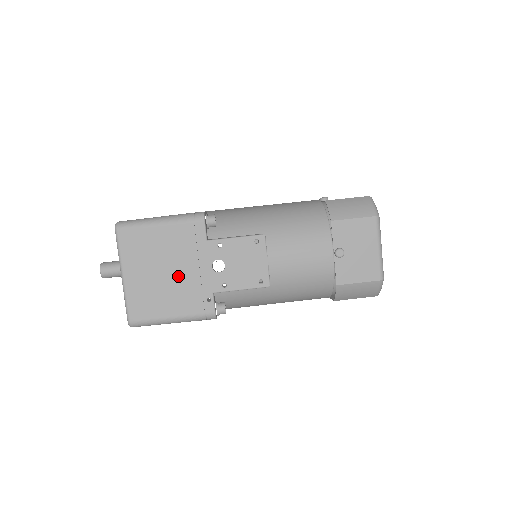
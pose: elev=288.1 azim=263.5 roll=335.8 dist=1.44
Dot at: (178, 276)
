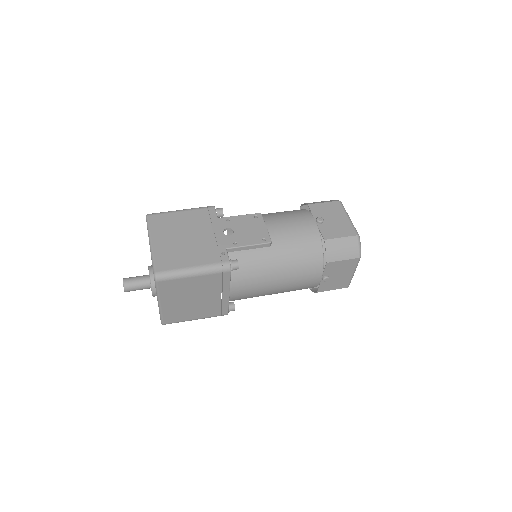
Dot at: (197, 240)
